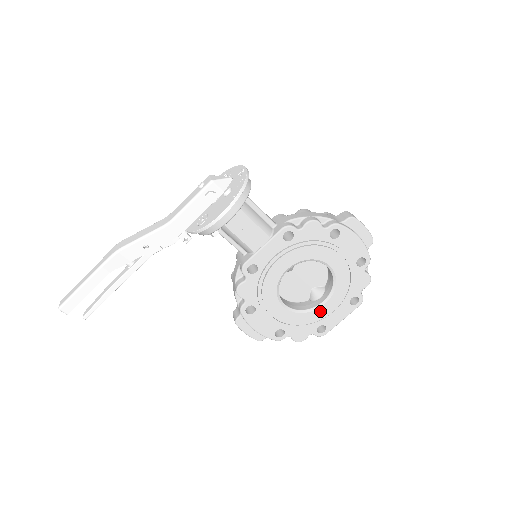
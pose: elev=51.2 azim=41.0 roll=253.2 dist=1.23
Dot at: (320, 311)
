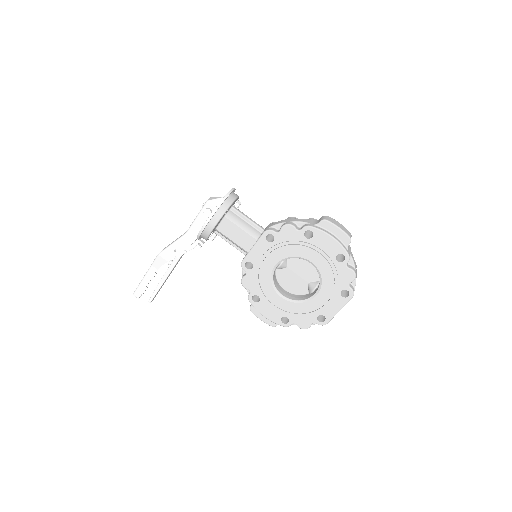
Dot at: (314, 302)
